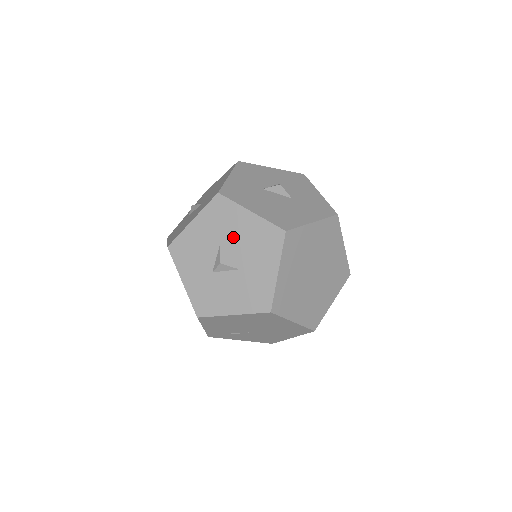
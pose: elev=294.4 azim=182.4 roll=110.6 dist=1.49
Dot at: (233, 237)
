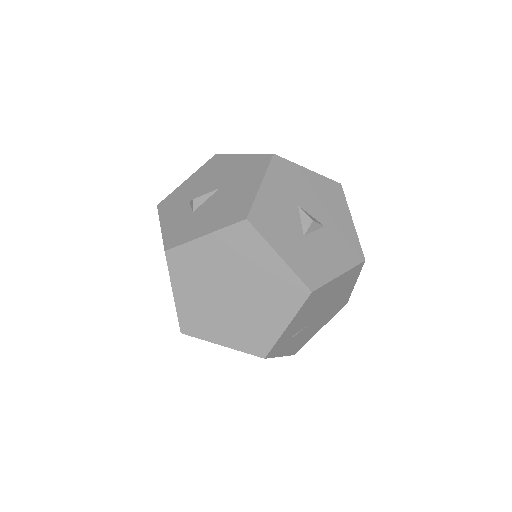
Dot at: (306, 196)
